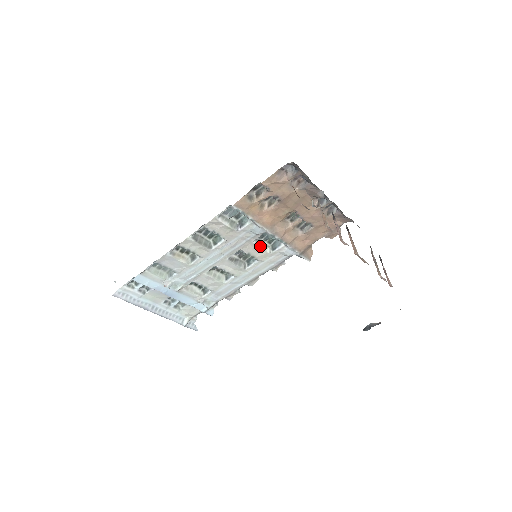
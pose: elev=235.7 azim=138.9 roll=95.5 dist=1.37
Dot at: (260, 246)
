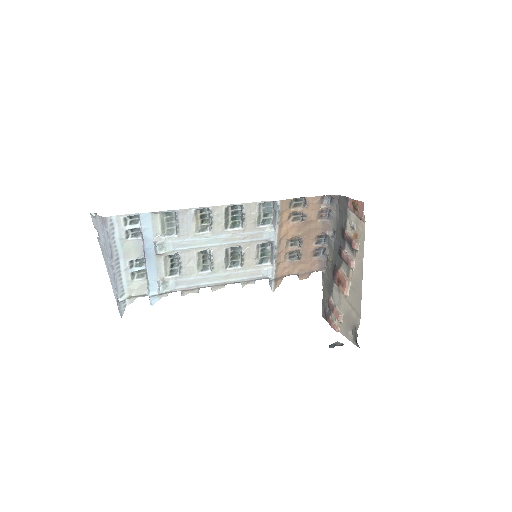
Dot at: (256, 253)
